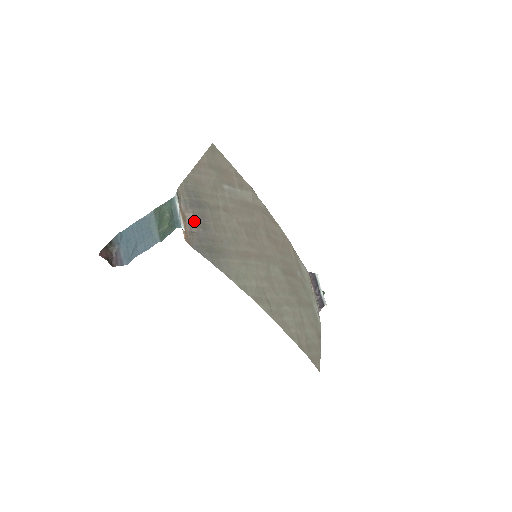
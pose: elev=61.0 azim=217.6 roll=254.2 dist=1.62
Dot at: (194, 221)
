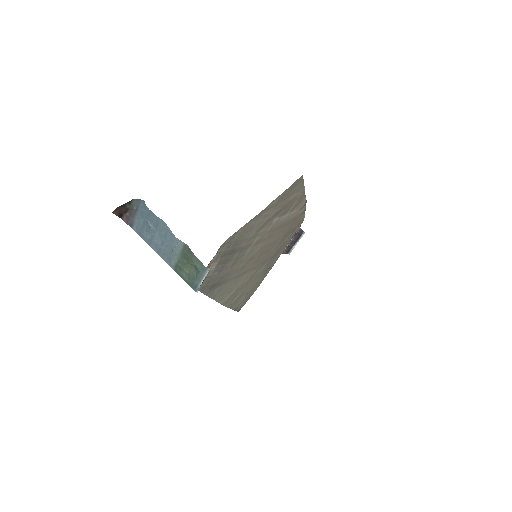
Dot at: (215, 267)
